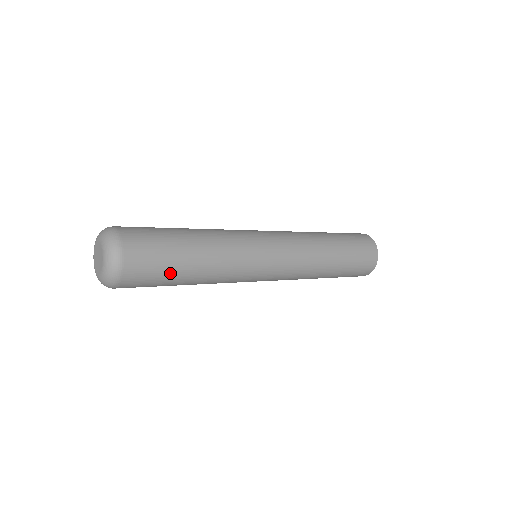
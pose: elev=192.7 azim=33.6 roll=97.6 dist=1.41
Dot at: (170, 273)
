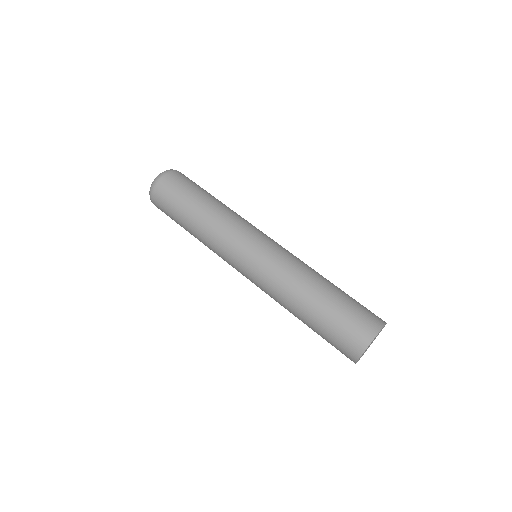
Dot at: (189, 194)
